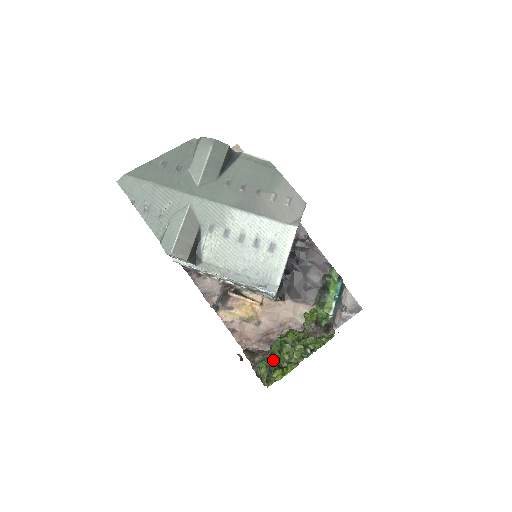
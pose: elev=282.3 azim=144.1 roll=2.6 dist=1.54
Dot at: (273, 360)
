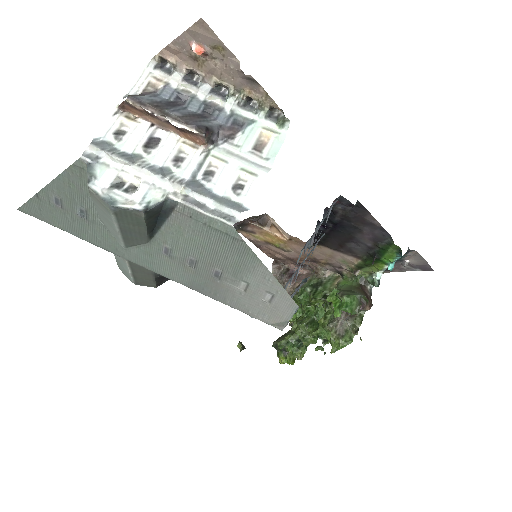
Dot at: (278, 346)
